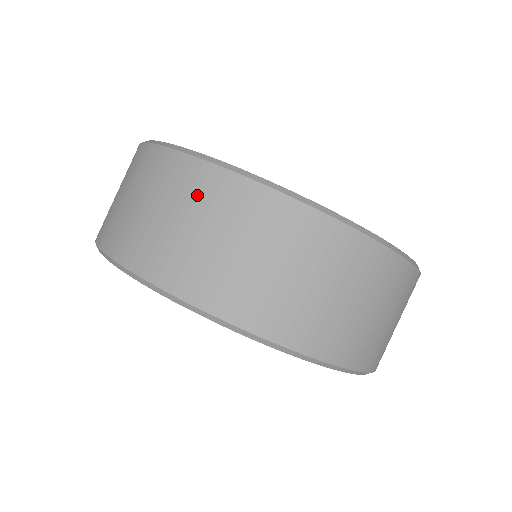
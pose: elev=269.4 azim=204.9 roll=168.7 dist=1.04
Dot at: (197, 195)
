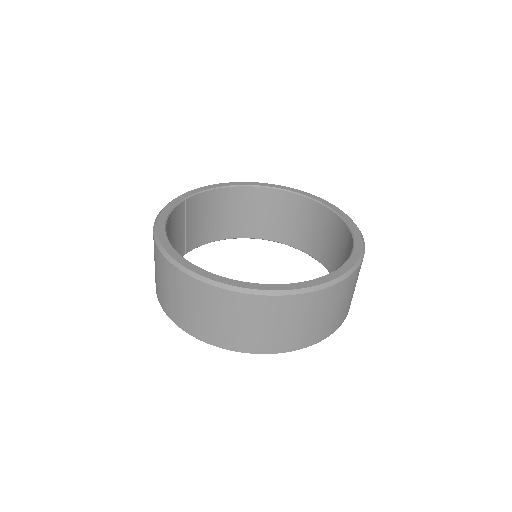
Dot at: (158, 263)
